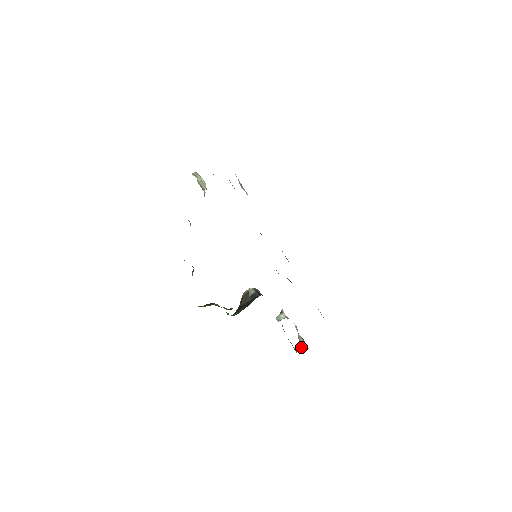
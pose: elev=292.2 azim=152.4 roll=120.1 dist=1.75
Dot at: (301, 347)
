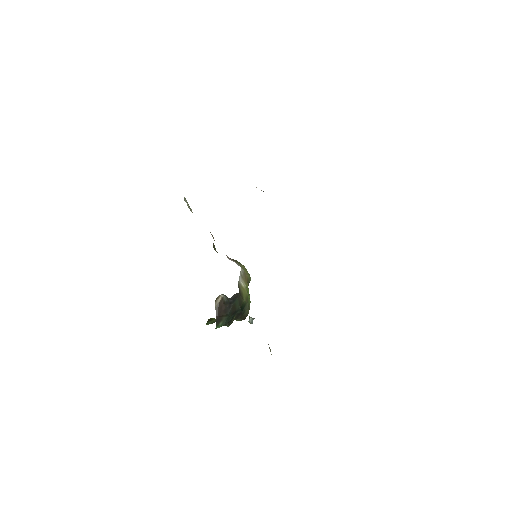
Dot at: occluded
